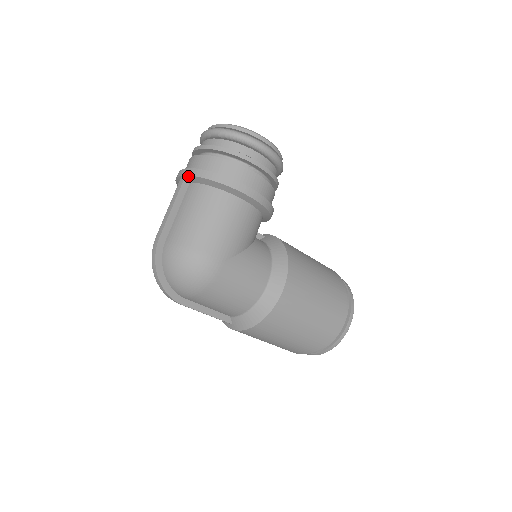
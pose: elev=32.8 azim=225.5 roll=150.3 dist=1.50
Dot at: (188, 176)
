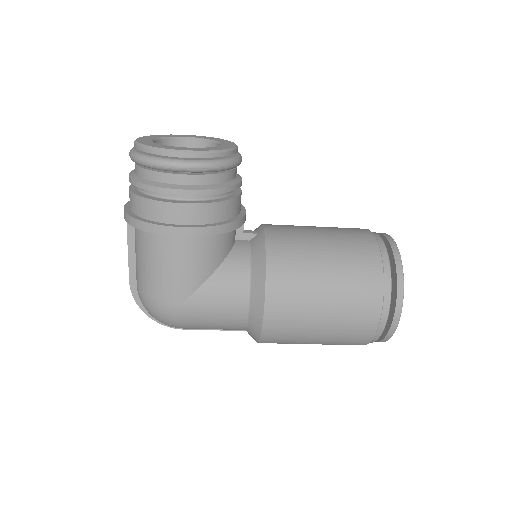
Dot at: occluded
